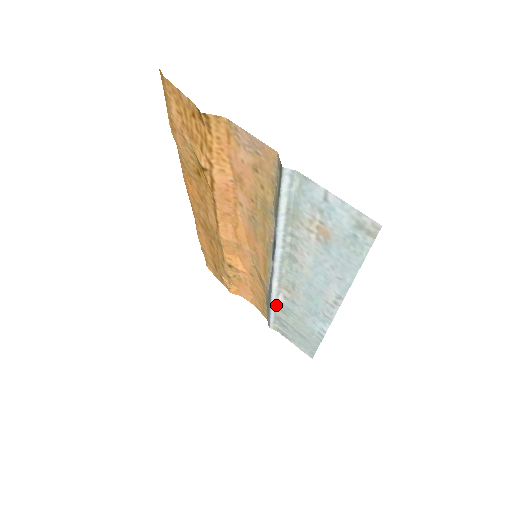
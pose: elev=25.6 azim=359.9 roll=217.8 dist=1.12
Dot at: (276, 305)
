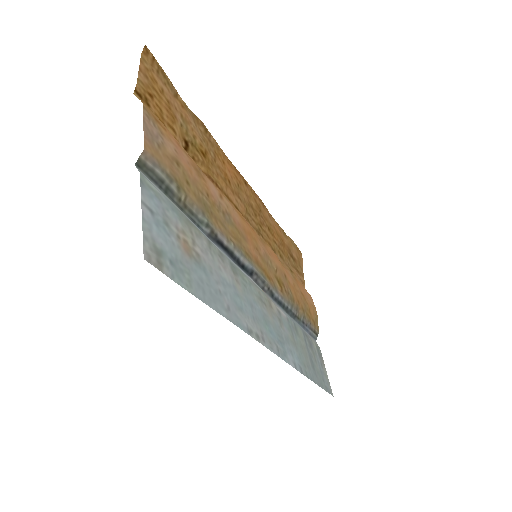
Dot at: (290, 317)
